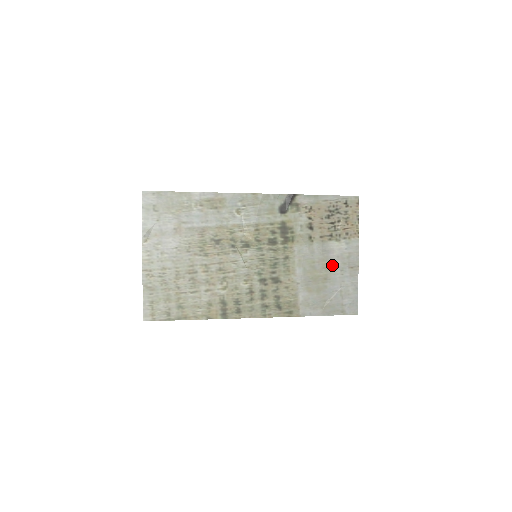
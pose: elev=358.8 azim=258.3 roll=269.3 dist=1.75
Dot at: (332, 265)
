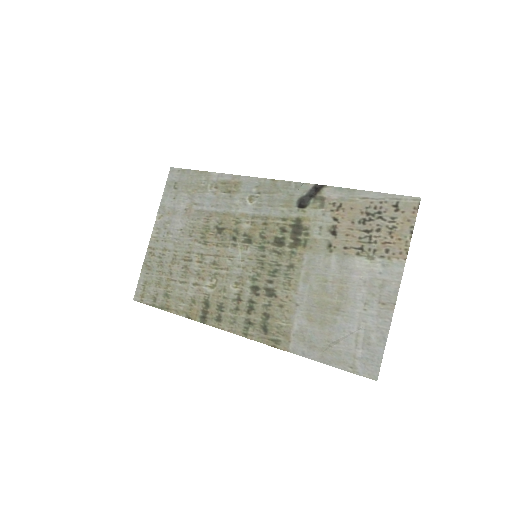
Dot at: (352, 292)
